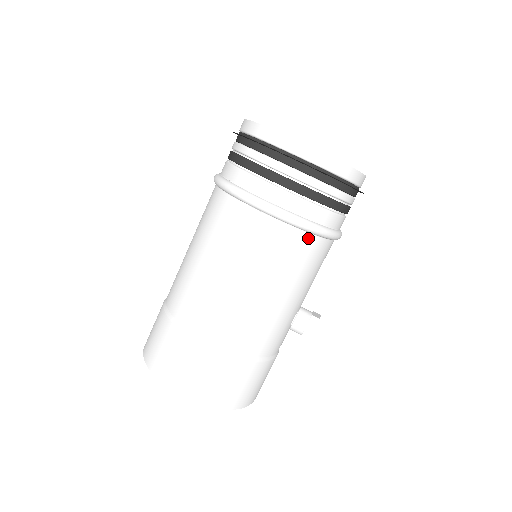
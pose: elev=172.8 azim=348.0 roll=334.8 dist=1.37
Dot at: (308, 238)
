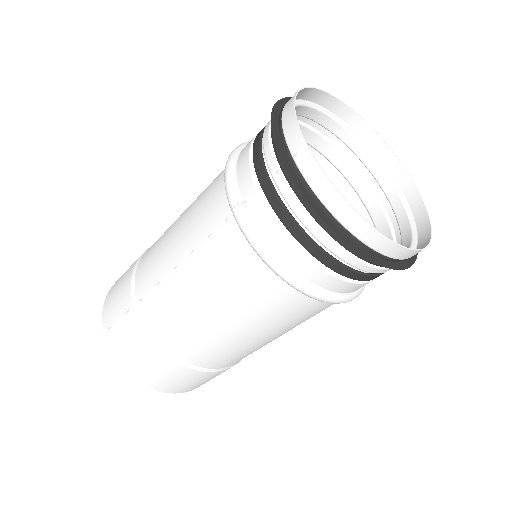
Dot at: occluded
